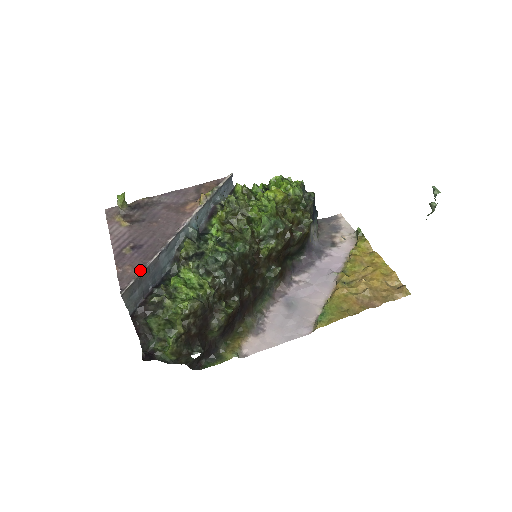
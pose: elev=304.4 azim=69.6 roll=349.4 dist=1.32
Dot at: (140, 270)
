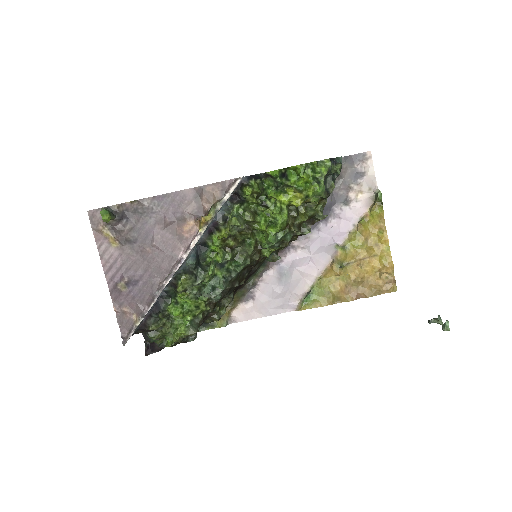
Dot at: (138, 319)
